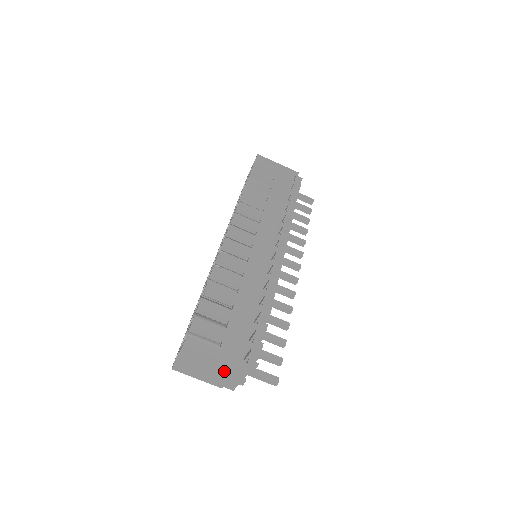
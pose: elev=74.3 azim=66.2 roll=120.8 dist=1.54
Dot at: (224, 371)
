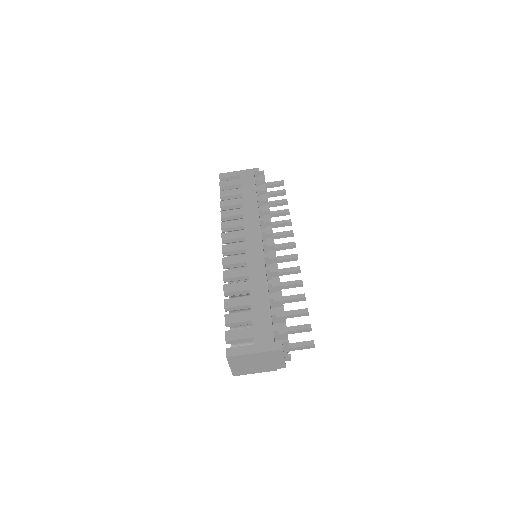
Dot at: (267, 358)
